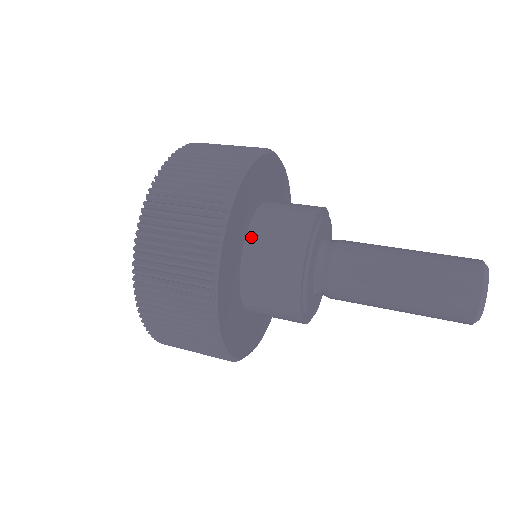
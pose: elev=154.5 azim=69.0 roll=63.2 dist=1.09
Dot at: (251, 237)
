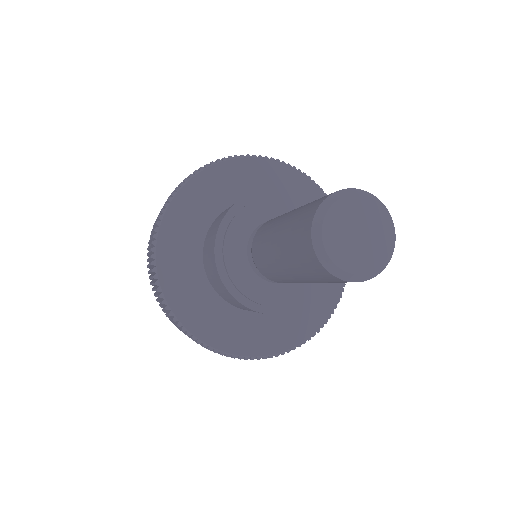
Dot at: occluded
